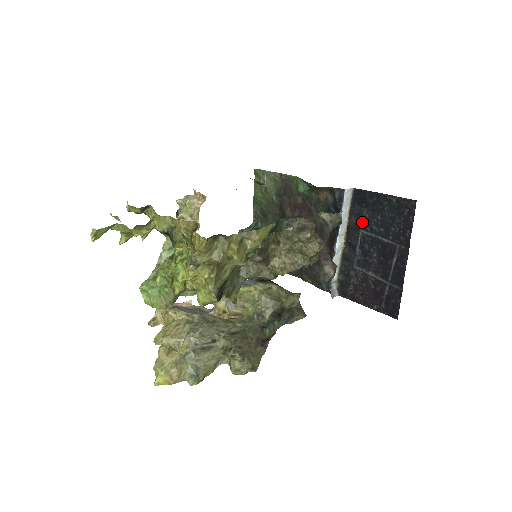
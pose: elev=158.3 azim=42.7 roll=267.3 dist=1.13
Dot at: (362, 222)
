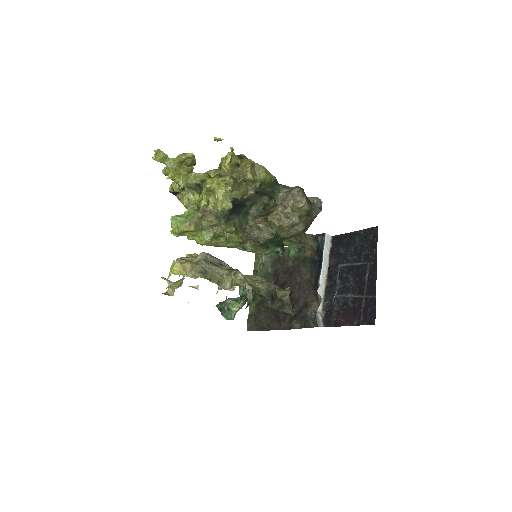
Dot at: (340, 258)
